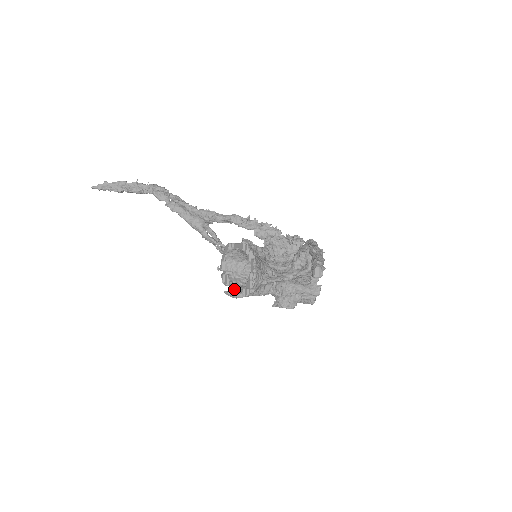
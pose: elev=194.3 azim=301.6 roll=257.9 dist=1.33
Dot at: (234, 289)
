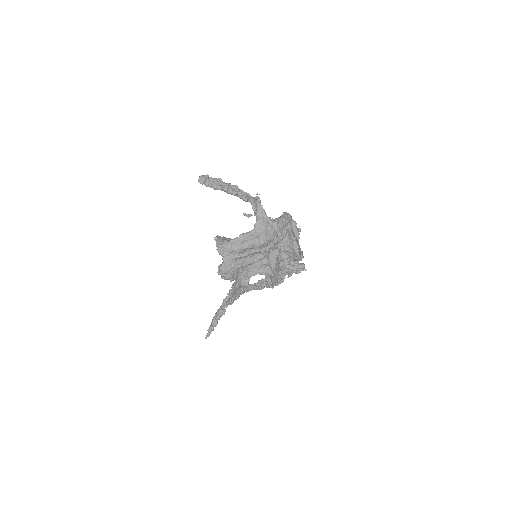
Dot at: (230, 273)
